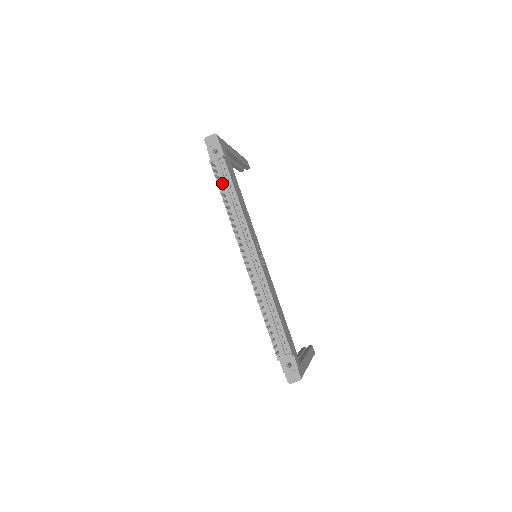
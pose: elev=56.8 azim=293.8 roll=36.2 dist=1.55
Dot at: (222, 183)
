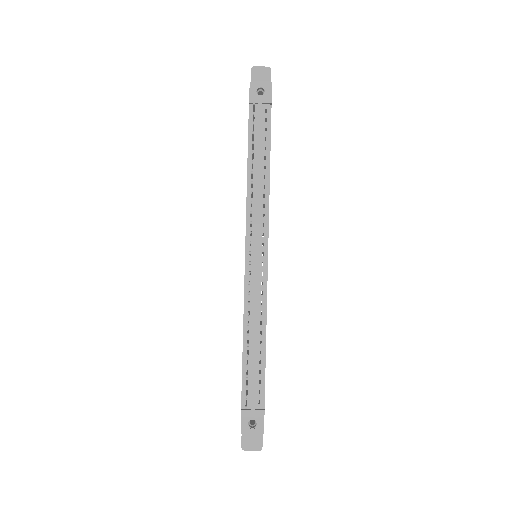
Dot at: (255, 138)
